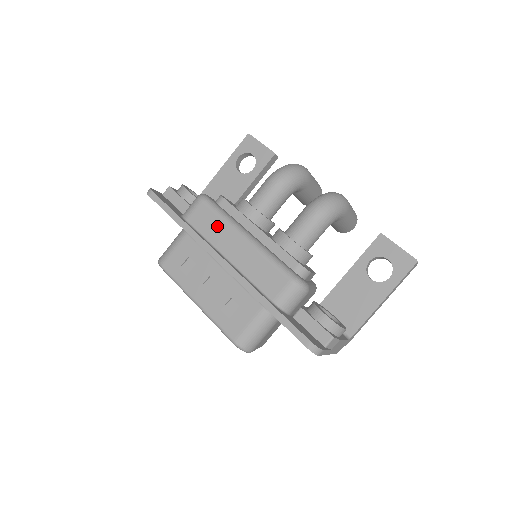
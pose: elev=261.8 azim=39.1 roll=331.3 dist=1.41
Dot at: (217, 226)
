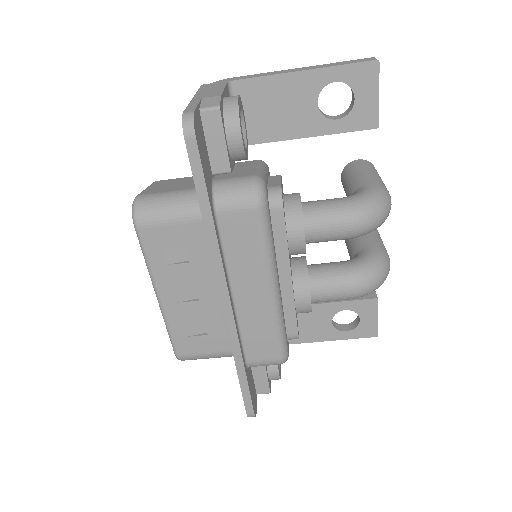
Dot at: (251, 255)
